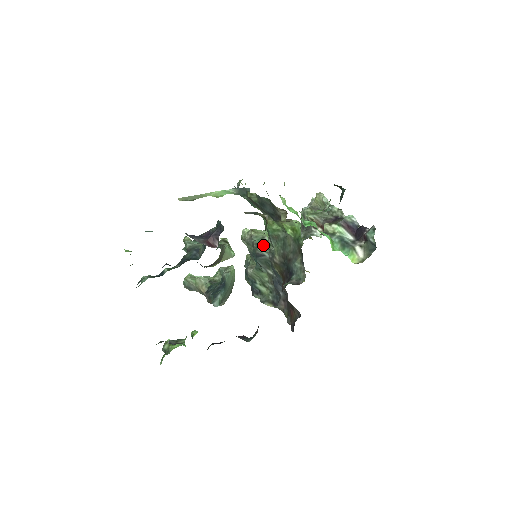
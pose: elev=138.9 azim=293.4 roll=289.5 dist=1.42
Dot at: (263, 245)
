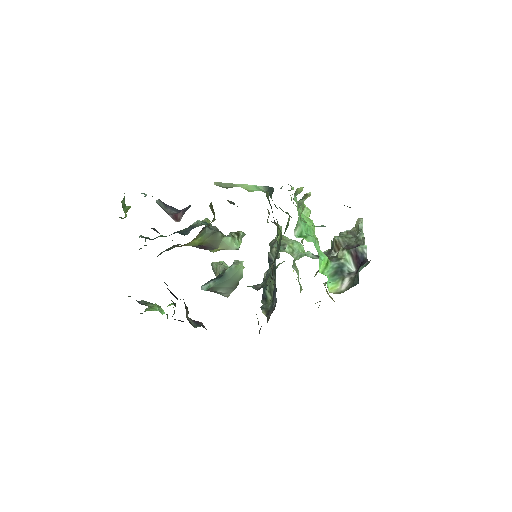
Dot at: (274, 250)
